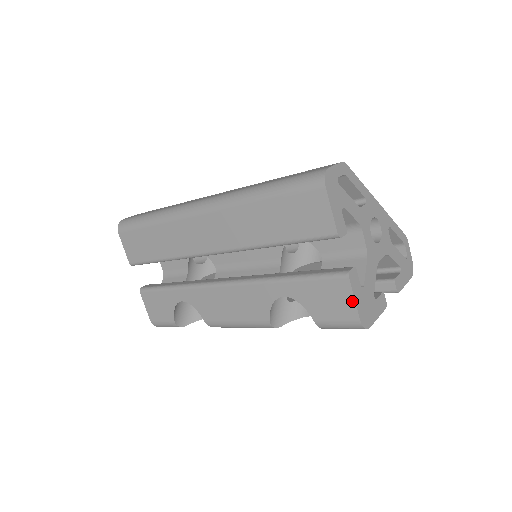
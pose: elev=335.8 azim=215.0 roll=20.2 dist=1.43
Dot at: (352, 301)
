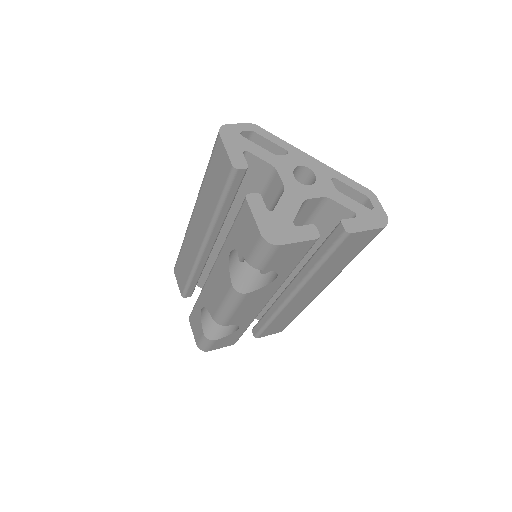
Dot at: (253, 219)
